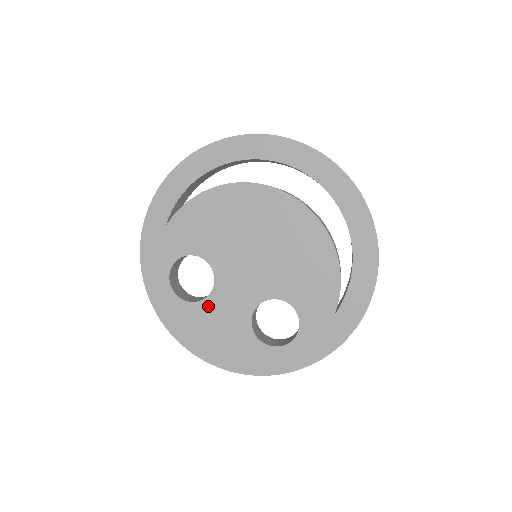
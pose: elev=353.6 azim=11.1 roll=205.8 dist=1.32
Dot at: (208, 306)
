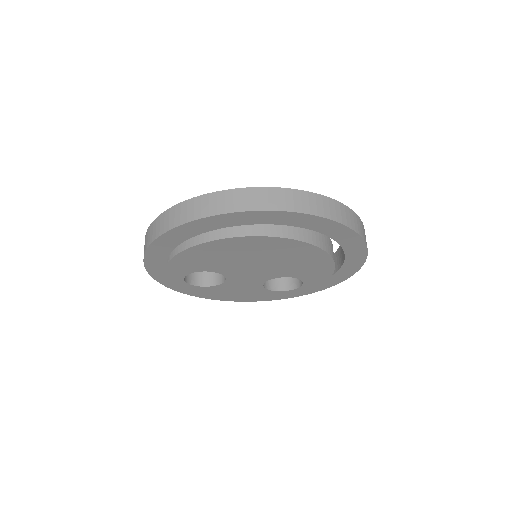
Dot at: (225, 286)
